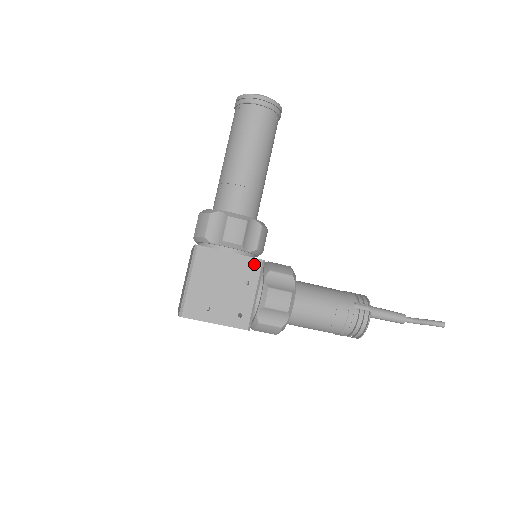
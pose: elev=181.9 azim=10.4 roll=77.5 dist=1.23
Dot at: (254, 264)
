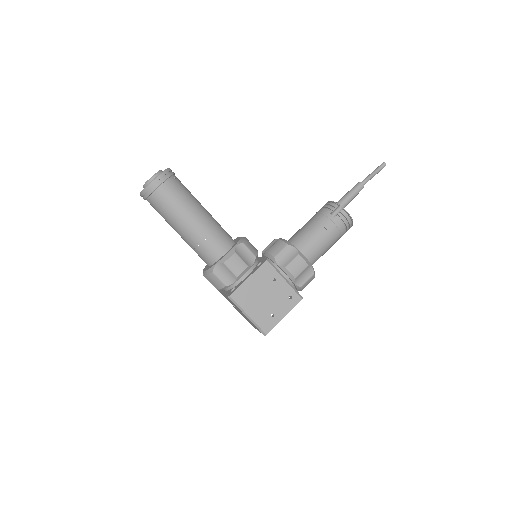
Dot at: (265, 267)
